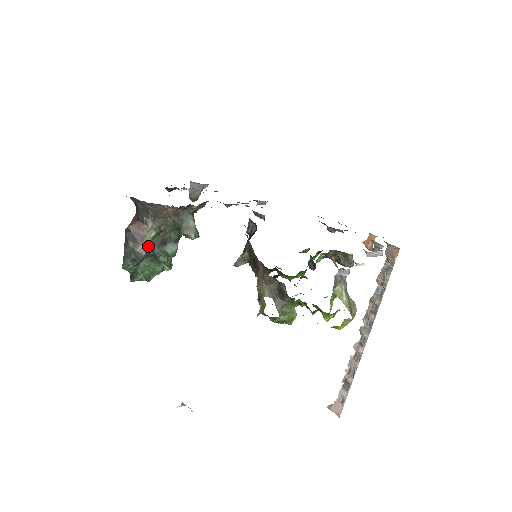
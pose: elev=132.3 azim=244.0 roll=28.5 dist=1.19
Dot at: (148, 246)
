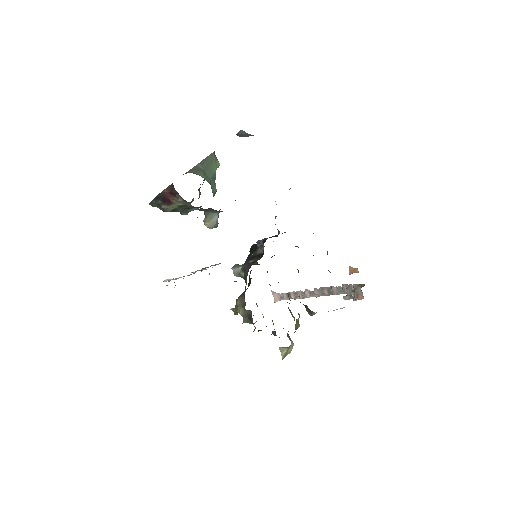
Dot at: (174, 208)
